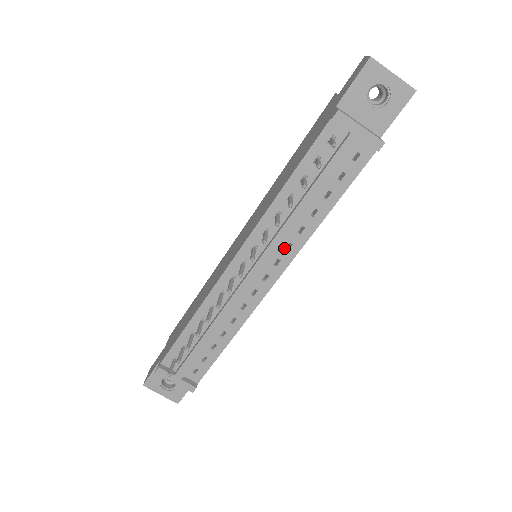
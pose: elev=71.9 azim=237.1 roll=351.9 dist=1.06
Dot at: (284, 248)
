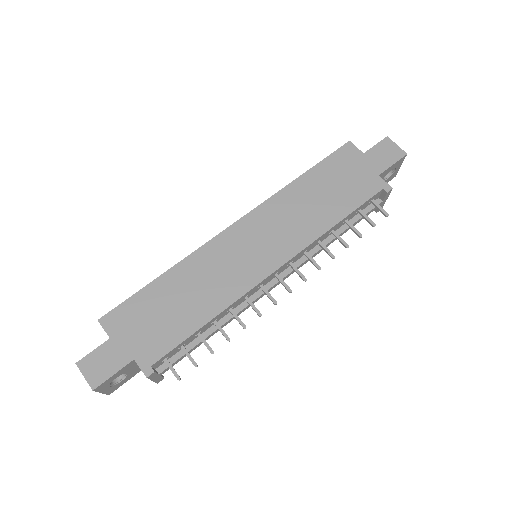
Dot at: occluded
